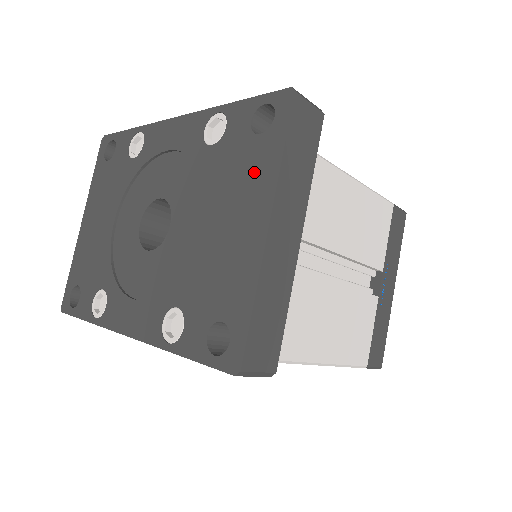
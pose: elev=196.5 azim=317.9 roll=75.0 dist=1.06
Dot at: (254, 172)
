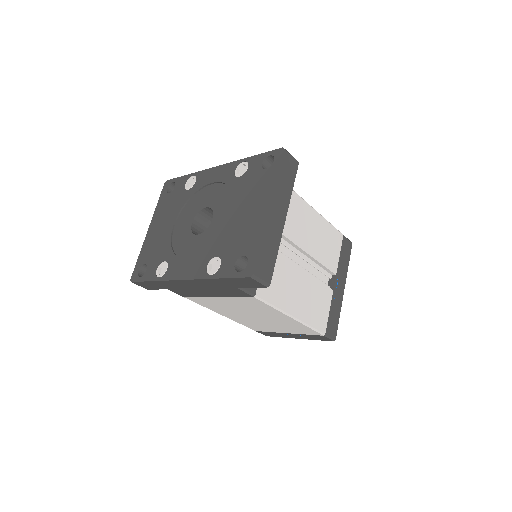
Dot at: (263, 186)
